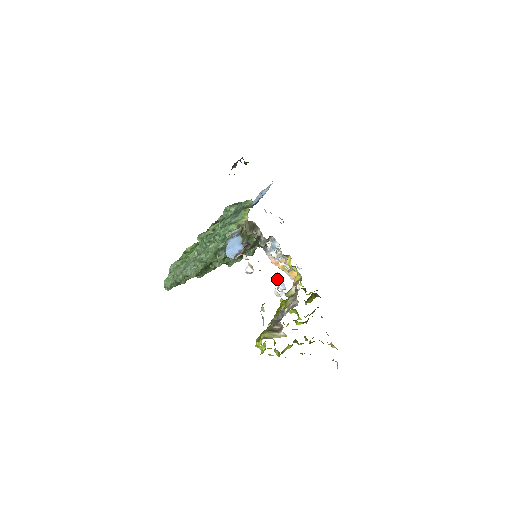
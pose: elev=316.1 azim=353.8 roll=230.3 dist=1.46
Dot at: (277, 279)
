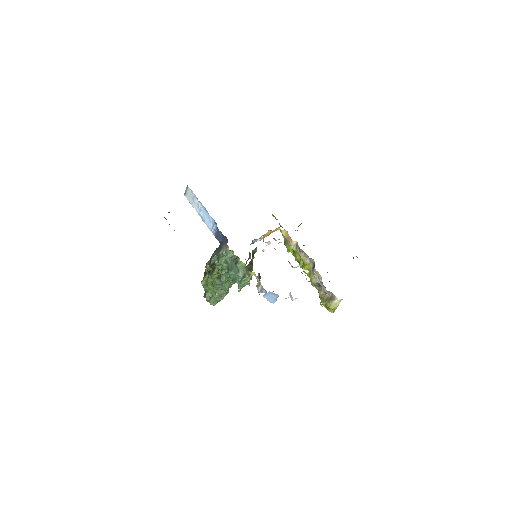
Dot at: occluded
